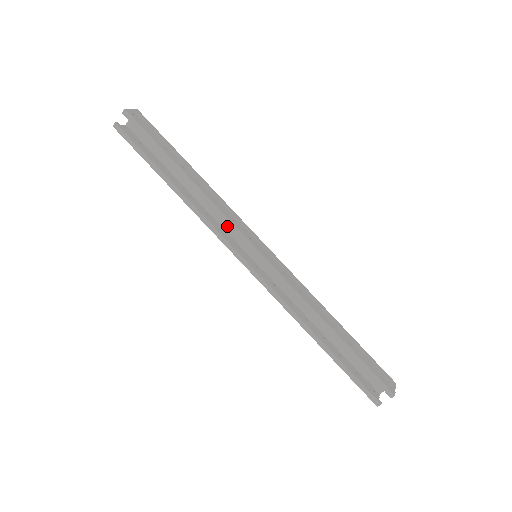
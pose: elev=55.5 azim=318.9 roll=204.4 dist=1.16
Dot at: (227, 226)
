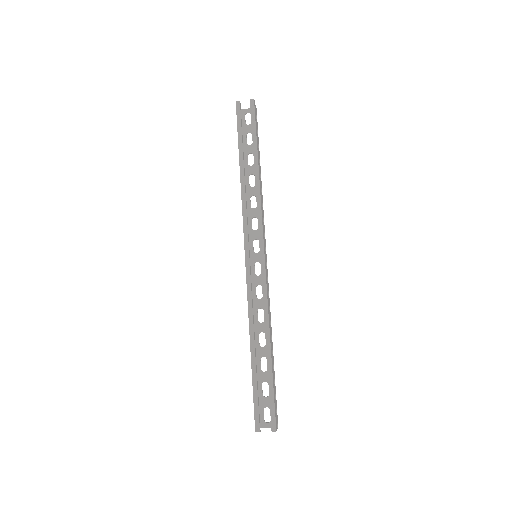
Dot at: (251, 223)
